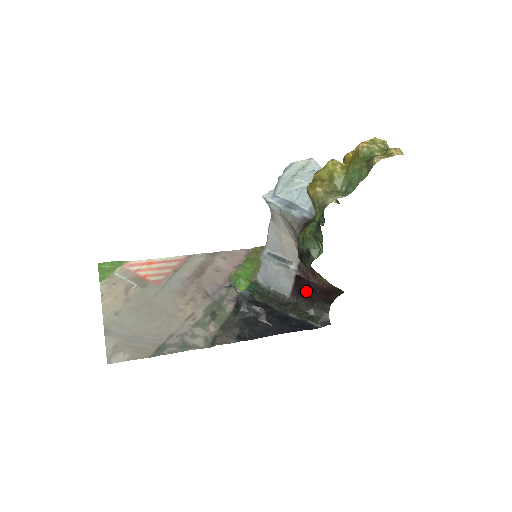
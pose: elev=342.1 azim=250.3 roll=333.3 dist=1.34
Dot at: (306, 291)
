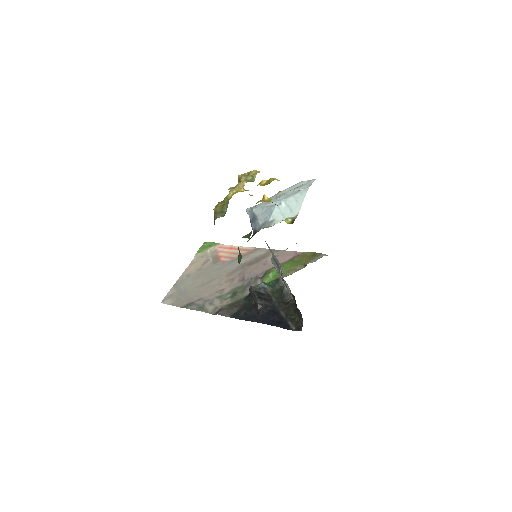
Dot at: occluded
